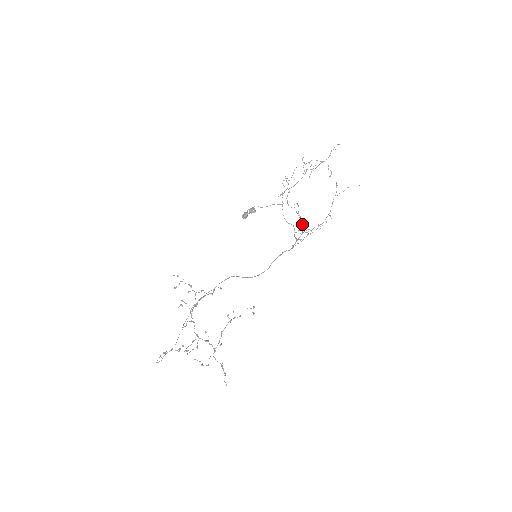
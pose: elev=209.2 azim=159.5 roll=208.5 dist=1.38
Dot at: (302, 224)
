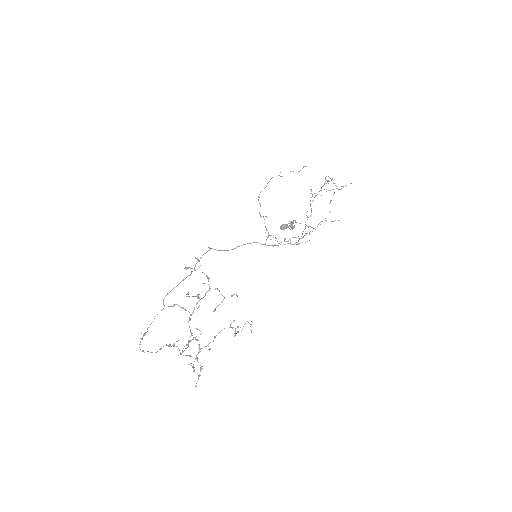
Dot at: occluded
